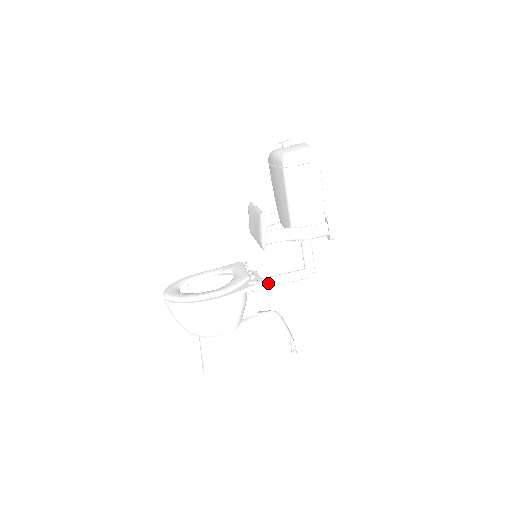
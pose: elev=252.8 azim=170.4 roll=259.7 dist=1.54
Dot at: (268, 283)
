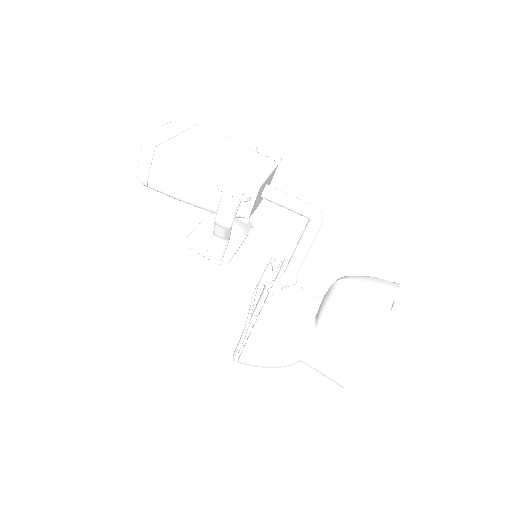
Dot at: (292, 268)
